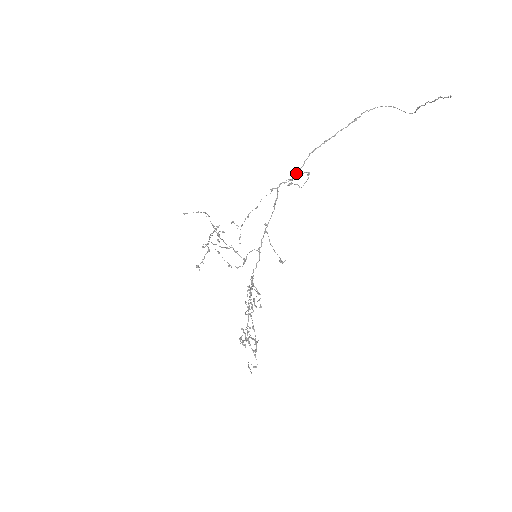
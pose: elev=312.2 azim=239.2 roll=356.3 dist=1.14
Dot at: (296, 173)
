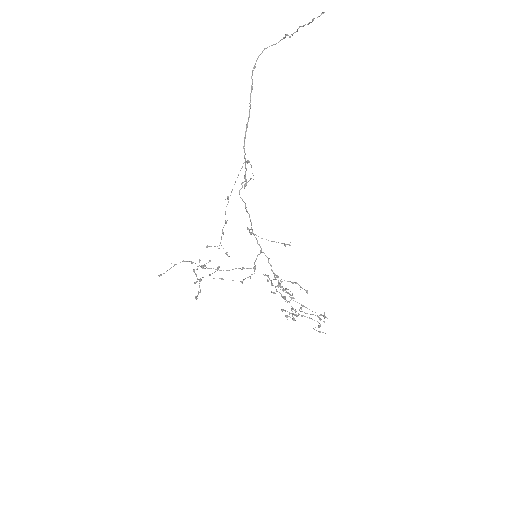
Dot at: (245, 172)
